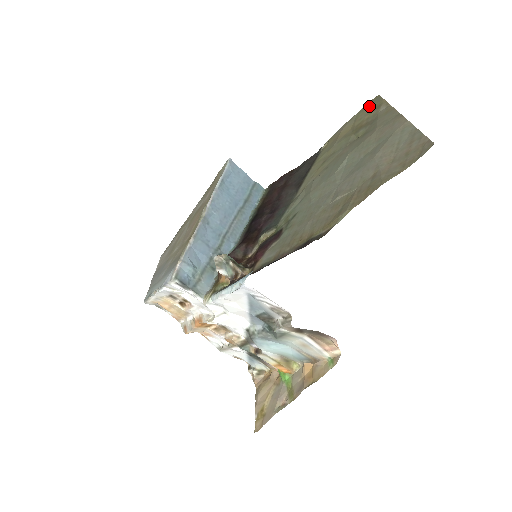
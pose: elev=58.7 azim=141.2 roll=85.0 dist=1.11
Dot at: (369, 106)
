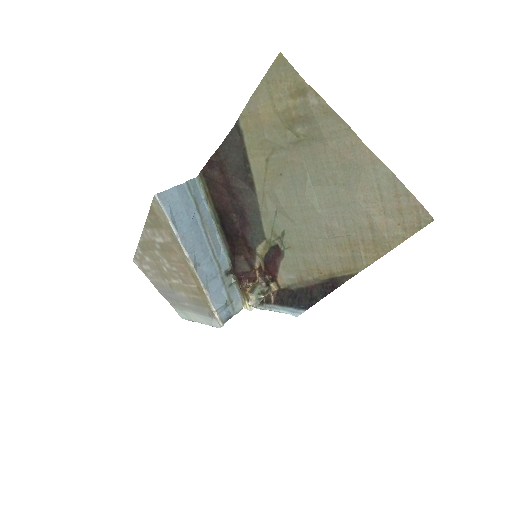
Dot at: (281, 79)
